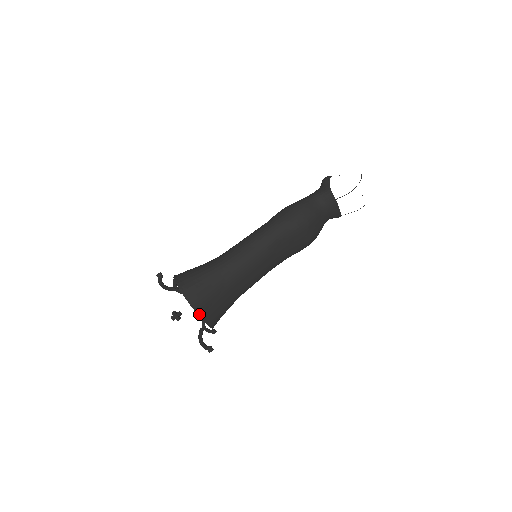
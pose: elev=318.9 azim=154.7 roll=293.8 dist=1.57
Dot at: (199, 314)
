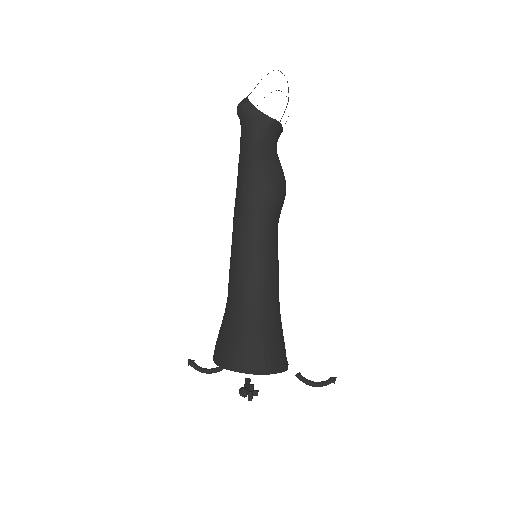
Dot at: (287, 368)
